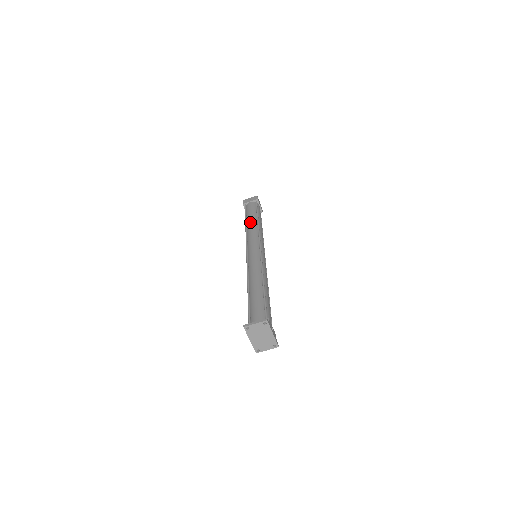
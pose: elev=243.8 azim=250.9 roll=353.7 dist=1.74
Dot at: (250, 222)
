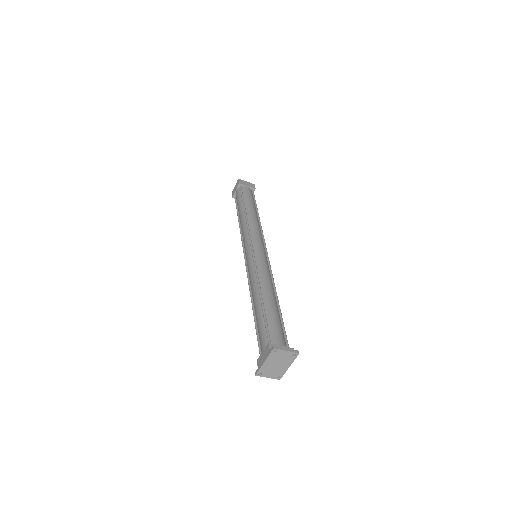
Dot at: (251, 212)
